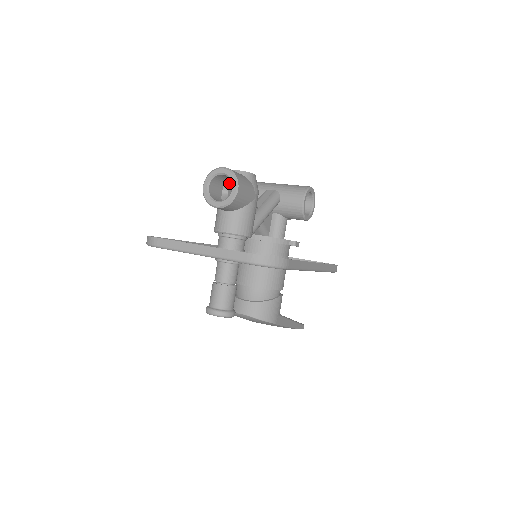
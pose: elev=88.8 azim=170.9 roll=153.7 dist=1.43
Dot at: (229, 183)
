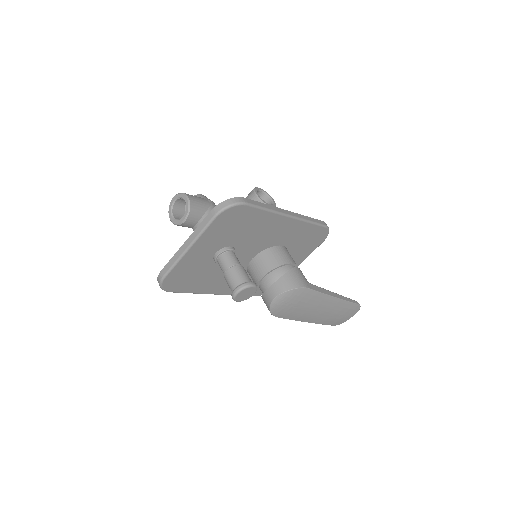
Dot at: occluded
